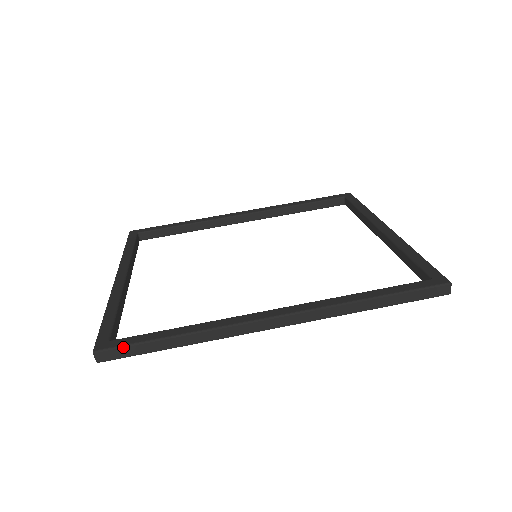
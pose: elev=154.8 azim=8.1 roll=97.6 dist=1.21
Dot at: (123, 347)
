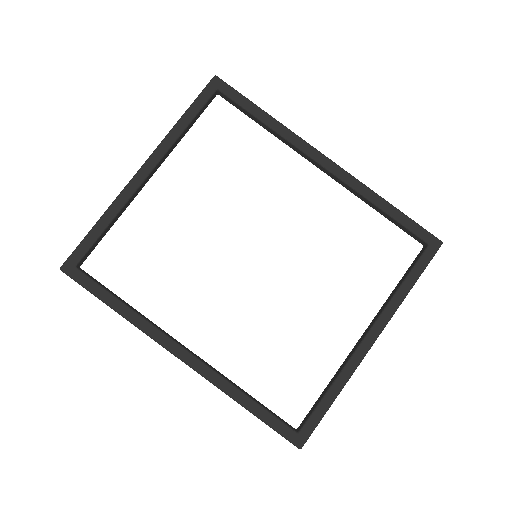
Dot at: occluded
